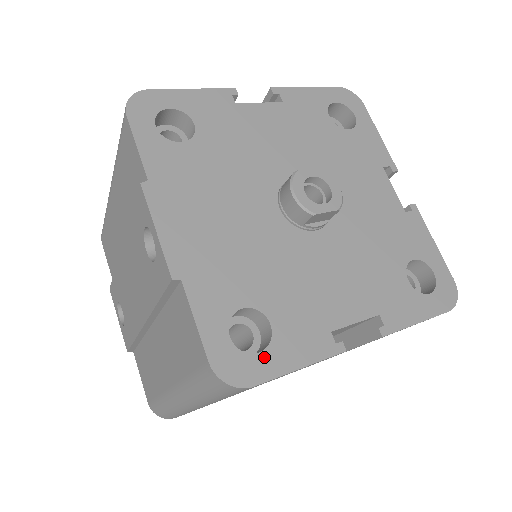
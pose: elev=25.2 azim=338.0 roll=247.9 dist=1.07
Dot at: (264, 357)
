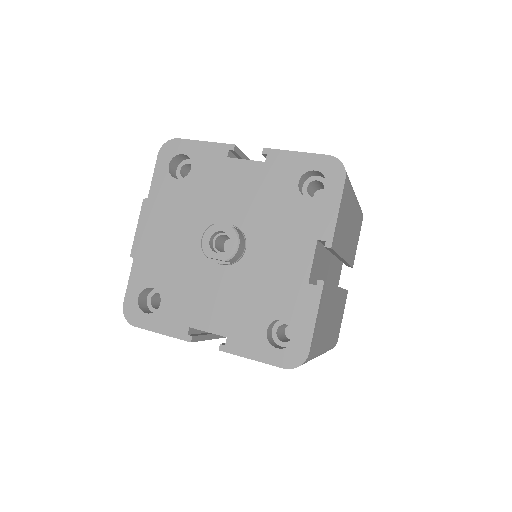
Dot at: (147, 317)
